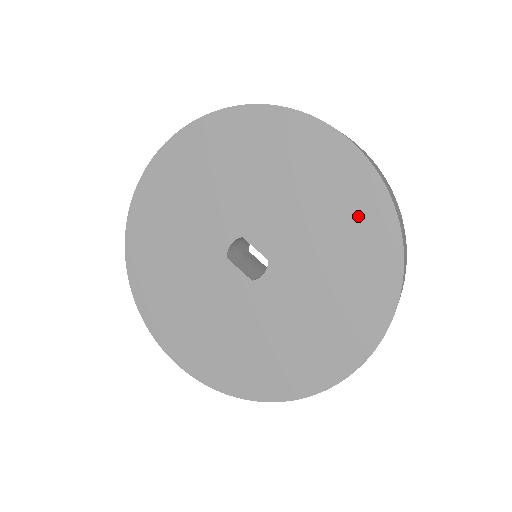
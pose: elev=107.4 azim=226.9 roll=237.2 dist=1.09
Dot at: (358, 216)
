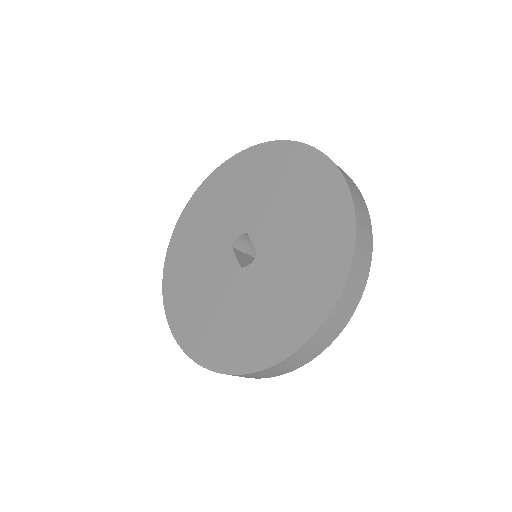
Dot at: (328, 230)
